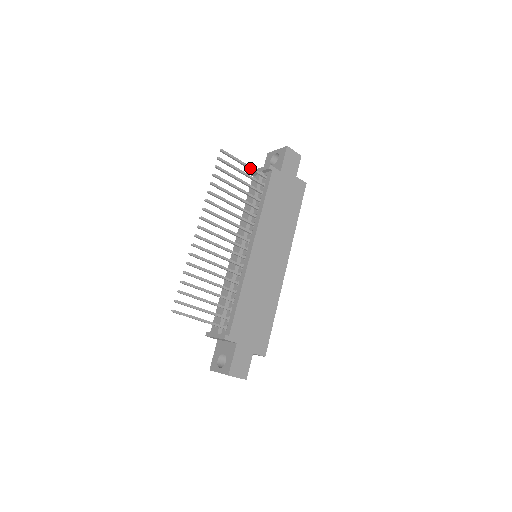
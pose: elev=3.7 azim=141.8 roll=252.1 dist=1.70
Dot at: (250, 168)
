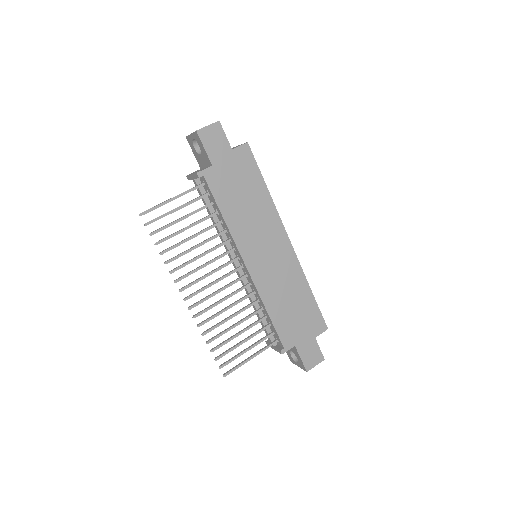
Dot at: occluded
